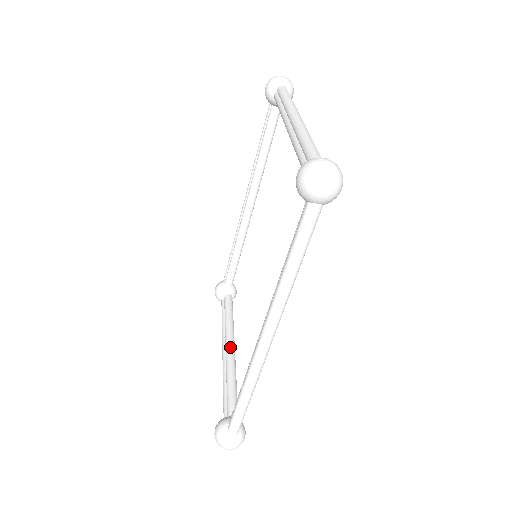
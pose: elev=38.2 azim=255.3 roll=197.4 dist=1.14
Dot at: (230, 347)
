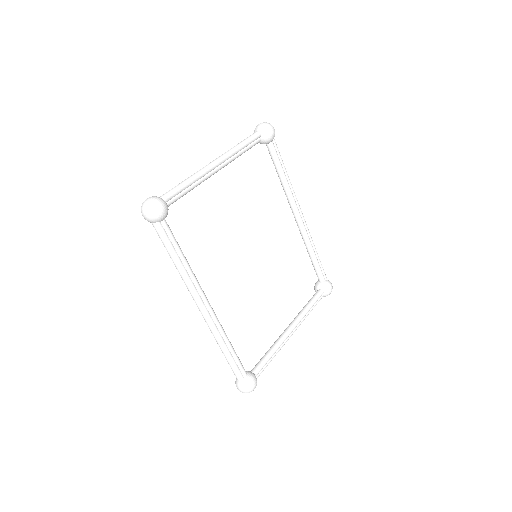
Dot at: (287, 328)
